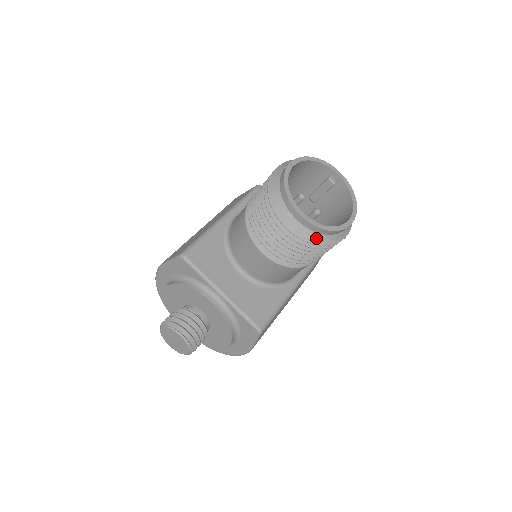
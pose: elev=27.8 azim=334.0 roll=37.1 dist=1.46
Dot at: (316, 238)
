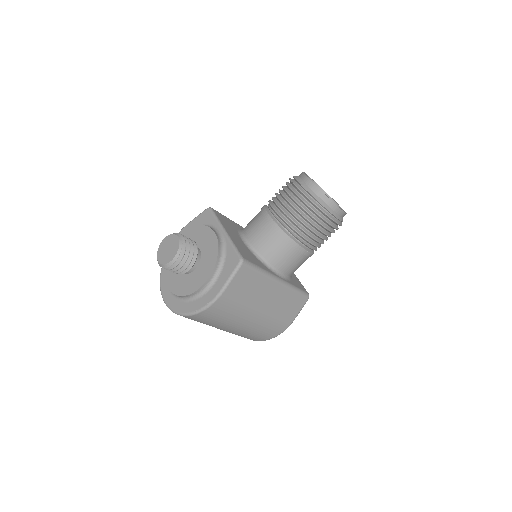
Dot at: (314, 197)
